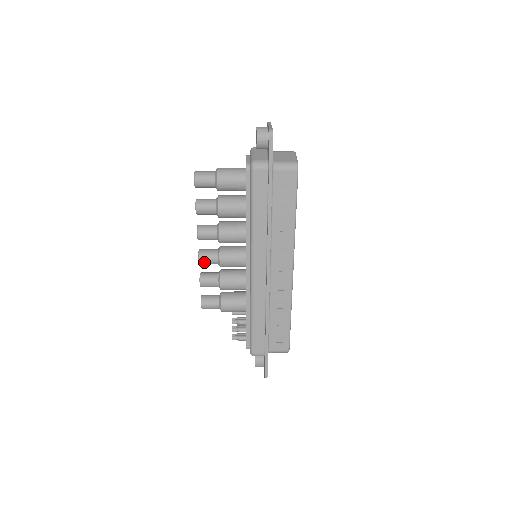
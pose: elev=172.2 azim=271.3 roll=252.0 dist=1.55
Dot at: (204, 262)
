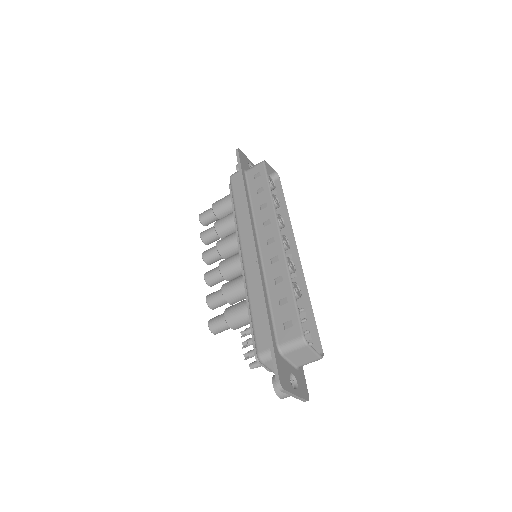
Dot at: (209, 277)
